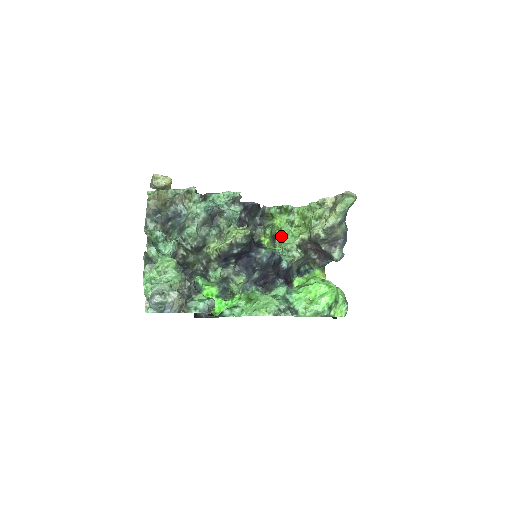
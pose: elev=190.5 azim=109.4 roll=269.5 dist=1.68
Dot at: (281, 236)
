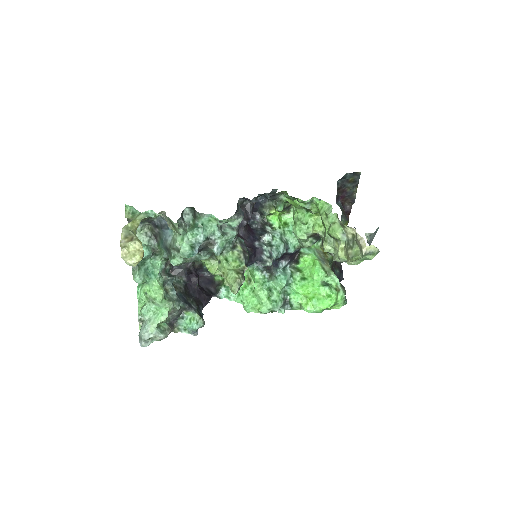
Dot at: (295, 212)
